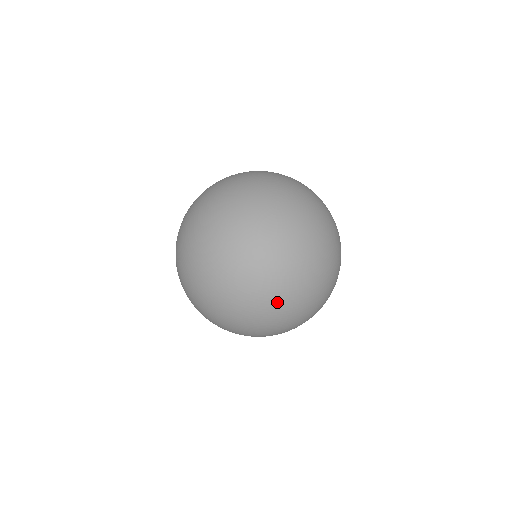
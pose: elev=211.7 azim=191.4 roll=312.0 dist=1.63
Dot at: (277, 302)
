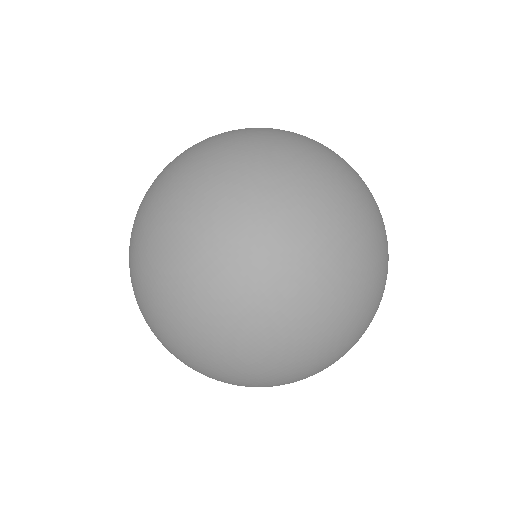
Dot at: (325, 264)
